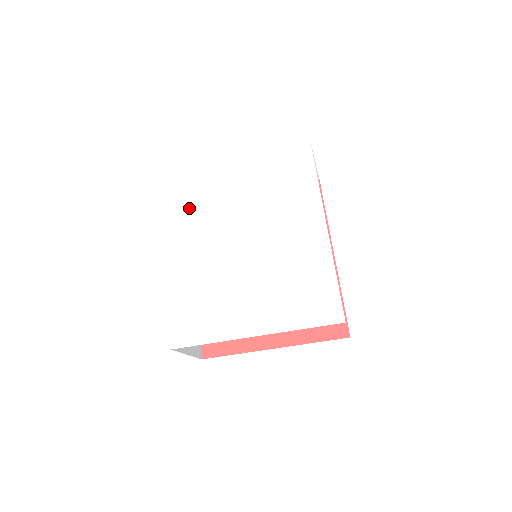
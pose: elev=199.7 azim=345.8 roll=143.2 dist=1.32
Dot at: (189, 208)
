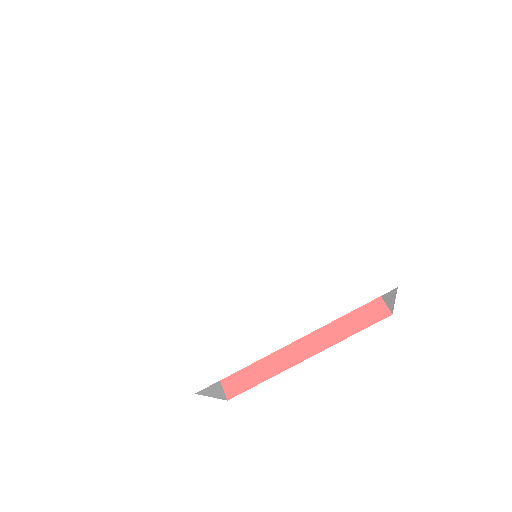
Dot at: (162, 222)
